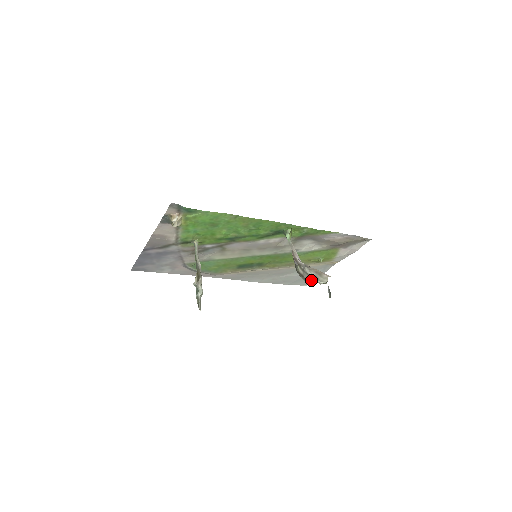
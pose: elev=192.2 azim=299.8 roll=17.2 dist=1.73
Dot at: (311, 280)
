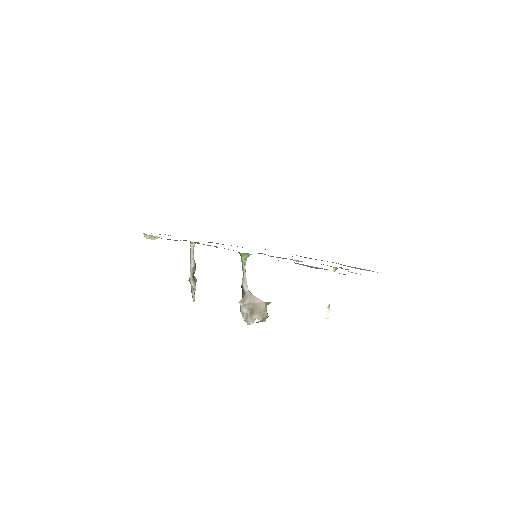
Dot at: occluded
